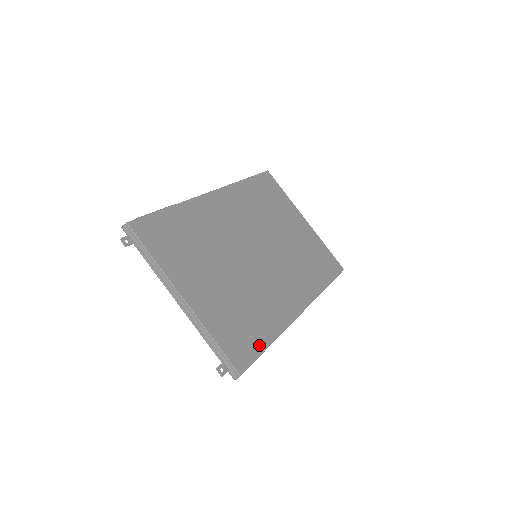
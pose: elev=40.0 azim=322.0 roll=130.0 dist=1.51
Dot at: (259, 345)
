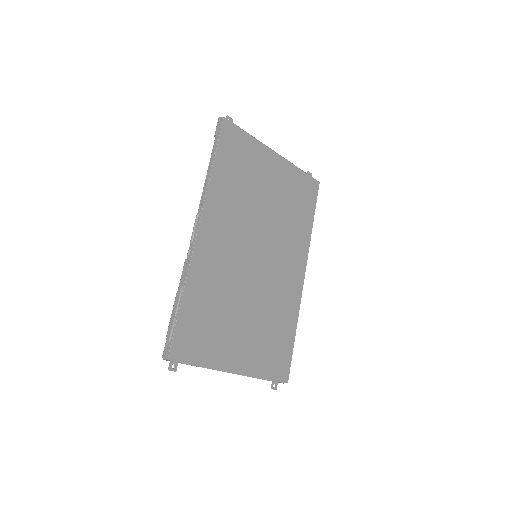
Dot at: (289, 346)
